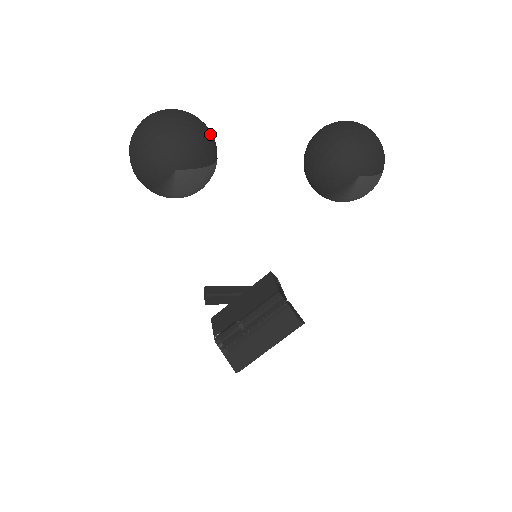
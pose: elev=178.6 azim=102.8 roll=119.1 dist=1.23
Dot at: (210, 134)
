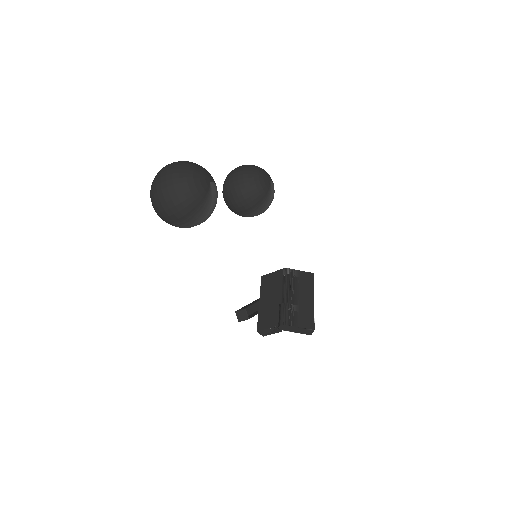
Dot at: occluded
